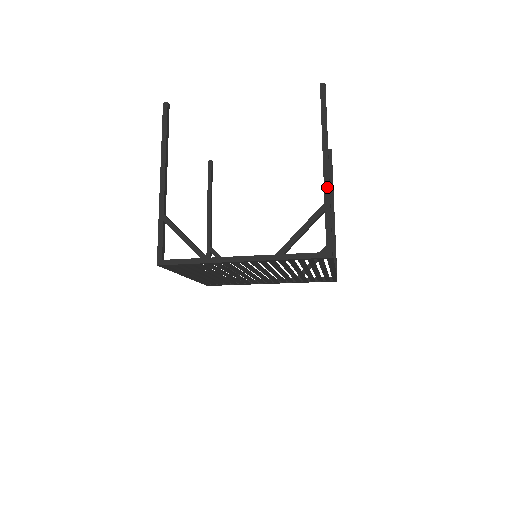
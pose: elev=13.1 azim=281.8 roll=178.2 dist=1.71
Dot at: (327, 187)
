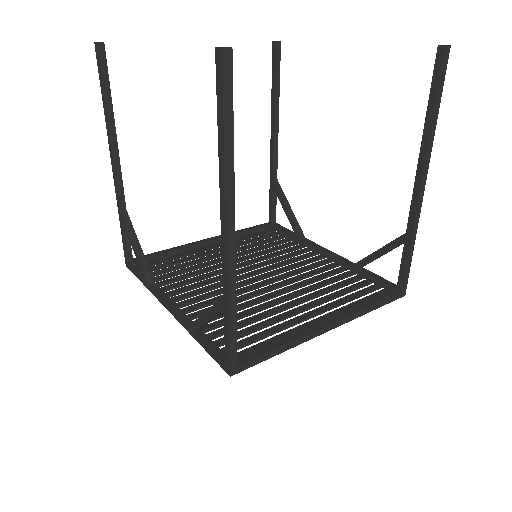
Dot at: (225, 275)
